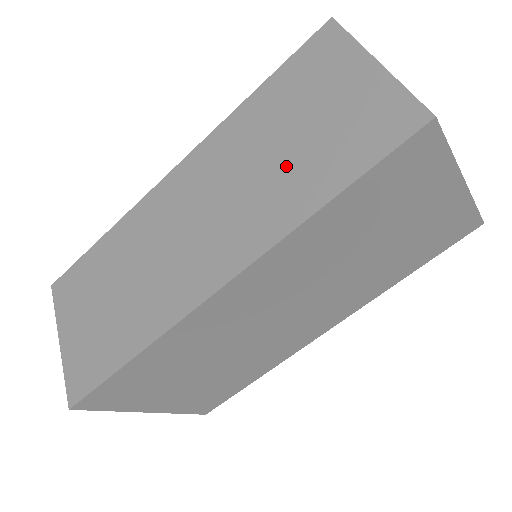
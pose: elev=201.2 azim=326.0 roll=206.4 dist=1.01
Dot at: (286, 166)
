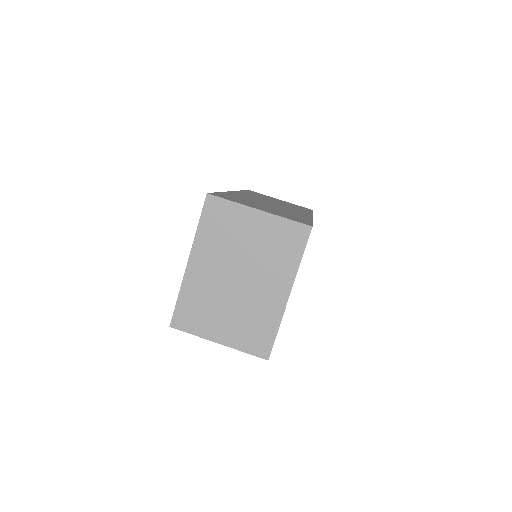
Dot at: occluded
